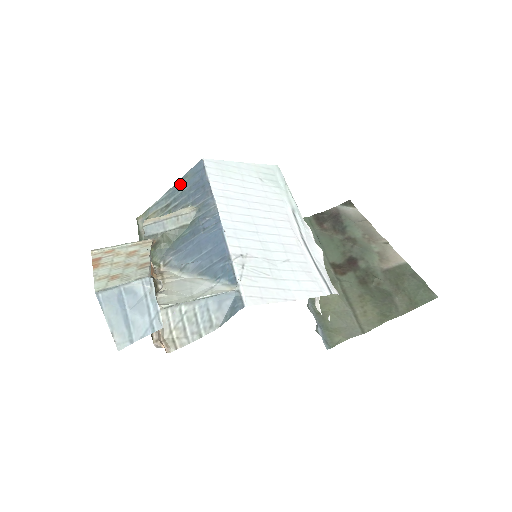
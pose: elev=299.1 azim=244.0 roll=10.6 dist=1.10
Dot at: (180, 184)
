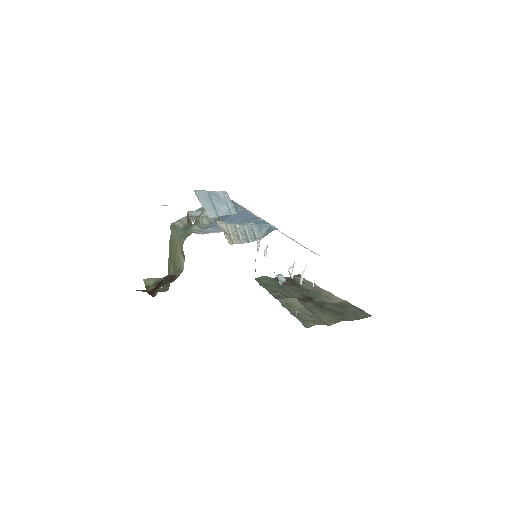
Dot at: occluded
